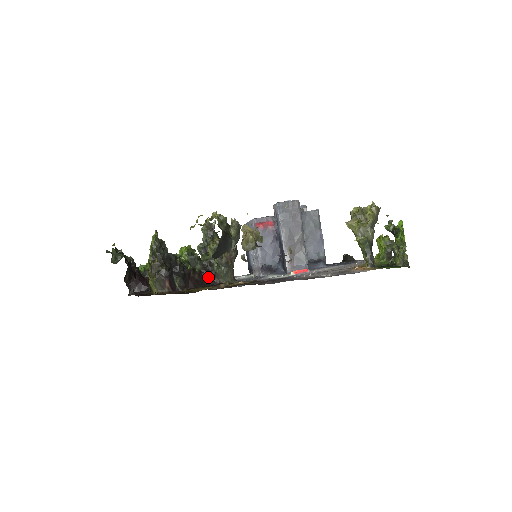
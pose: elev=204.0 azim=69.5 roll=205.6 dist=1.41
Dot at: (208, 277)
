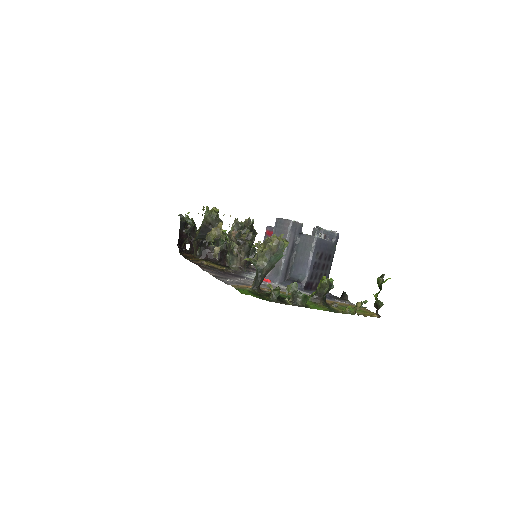
Dot at: (222, 258)
